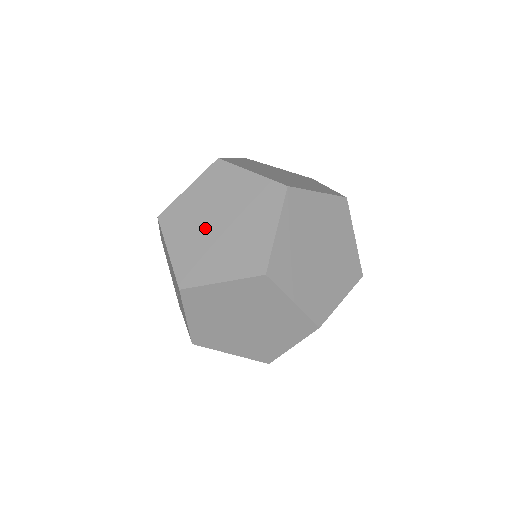
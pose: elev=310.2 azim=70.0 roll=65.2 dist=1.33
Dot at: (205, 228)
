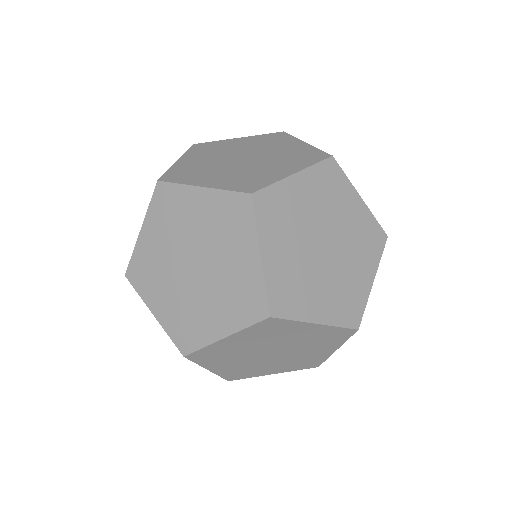
Dot at: (180, 276)
